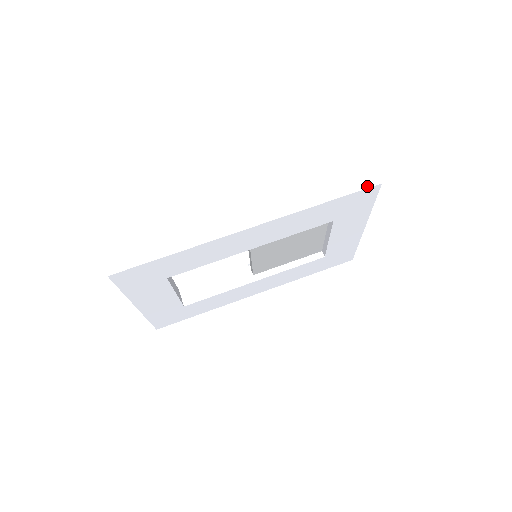
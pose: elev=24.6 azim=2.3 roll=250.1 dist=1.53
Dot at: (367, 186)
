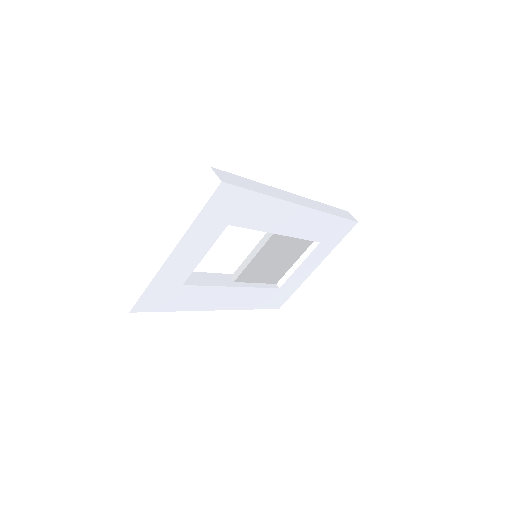
Dot at: (352, 219)
